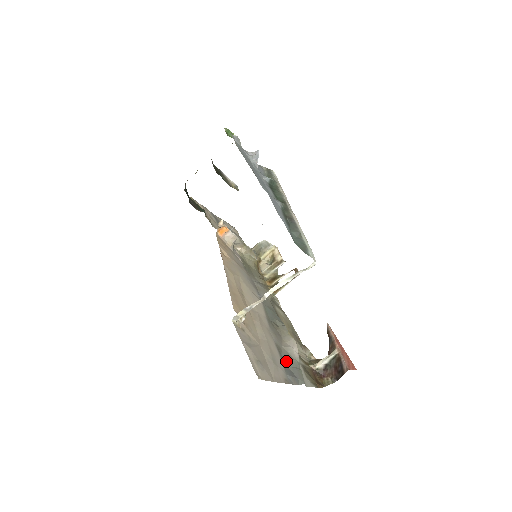
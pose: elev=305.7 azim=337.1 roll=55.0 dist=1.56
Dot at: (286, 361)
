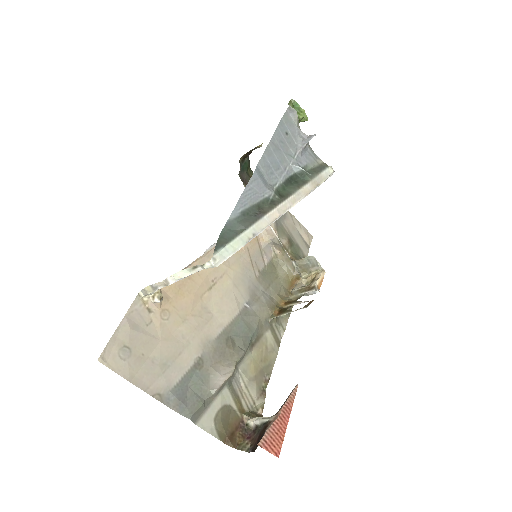
Dot at: (193, 381)
